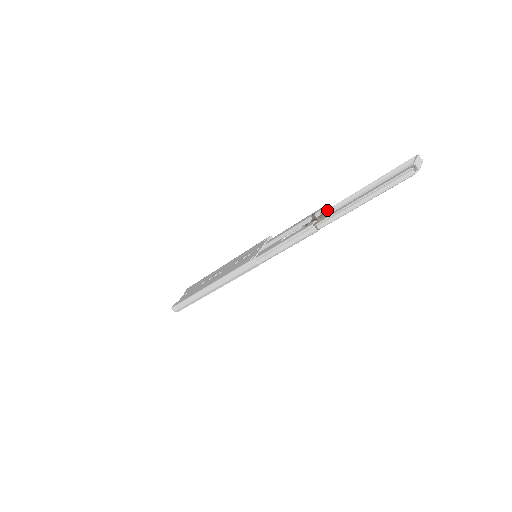
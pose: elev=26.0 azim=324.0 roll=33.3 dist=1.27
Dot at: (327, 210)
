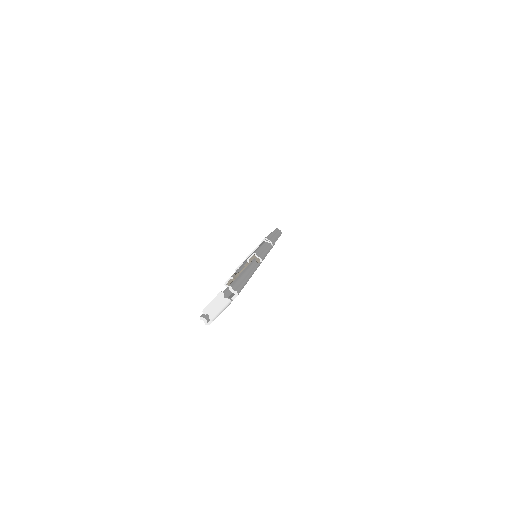
Dot at: (251, 262)
